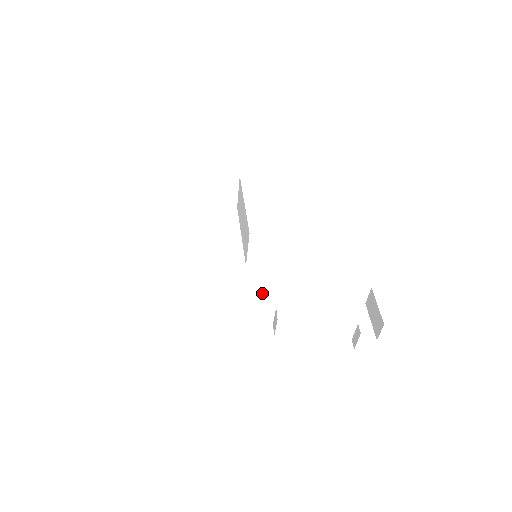
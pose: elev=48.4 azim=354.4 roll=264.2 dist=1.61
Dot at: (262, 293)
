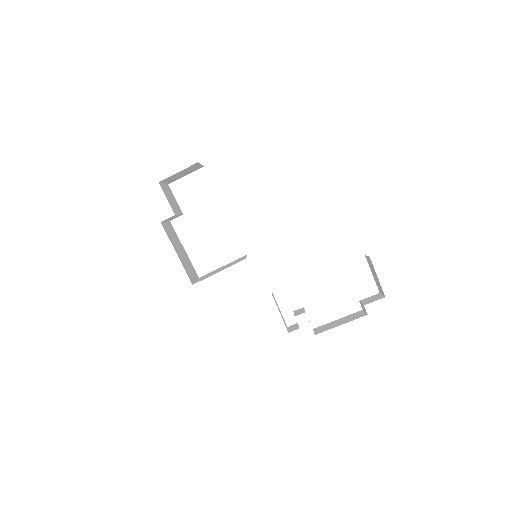
Dot at: occluded
